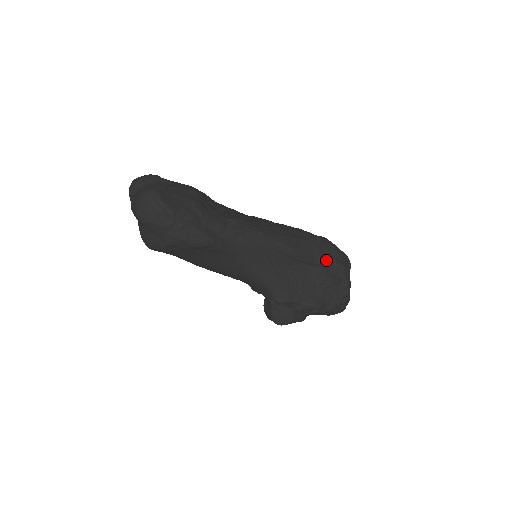
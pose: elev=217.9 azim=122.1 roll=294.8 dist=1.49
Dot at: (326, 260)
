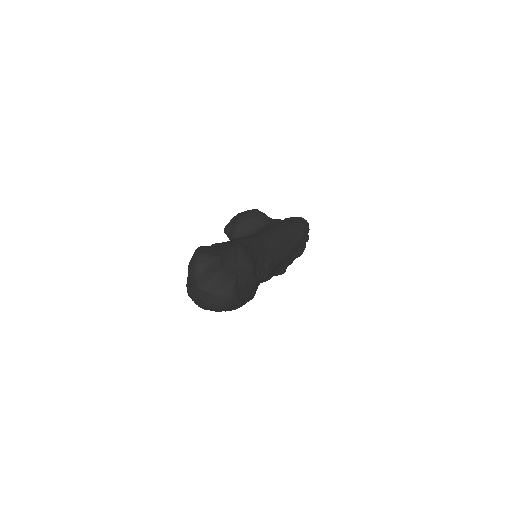
Dot at: (301, 245)
